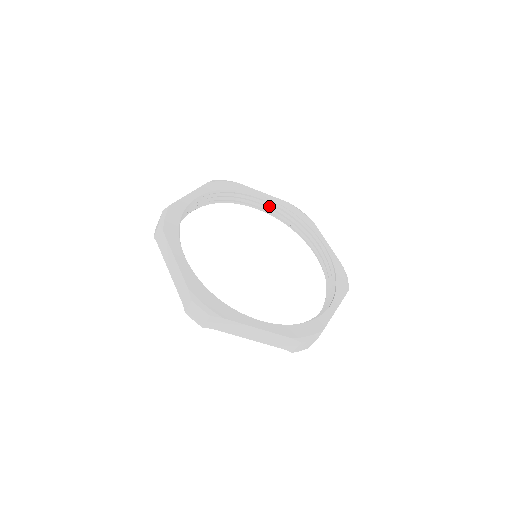
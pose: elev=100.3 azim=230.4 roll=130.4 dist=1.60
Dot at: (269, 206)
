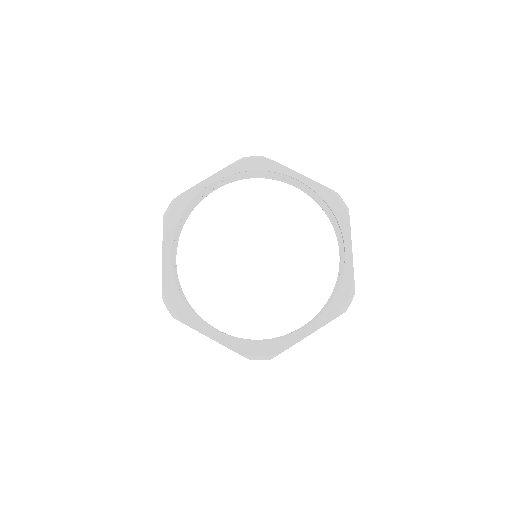
Dot at: (223, 182)
